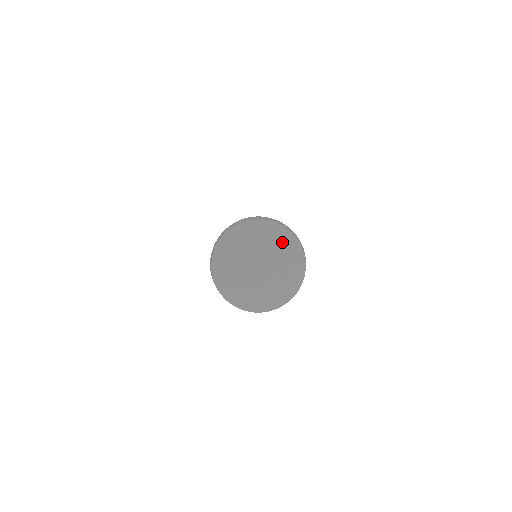
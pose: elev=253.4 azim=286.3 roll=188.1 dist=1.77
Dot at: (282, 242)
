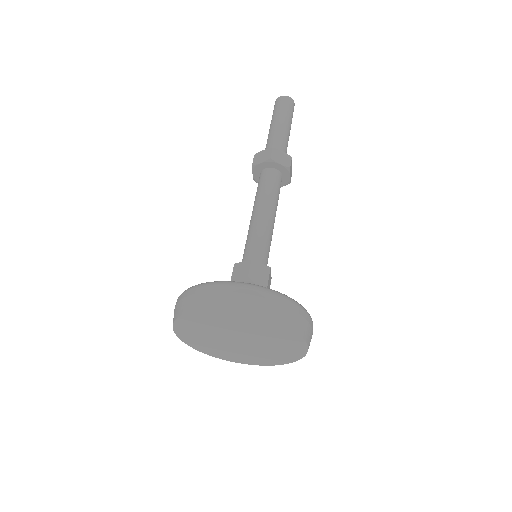
Dot at: (231, 320)
